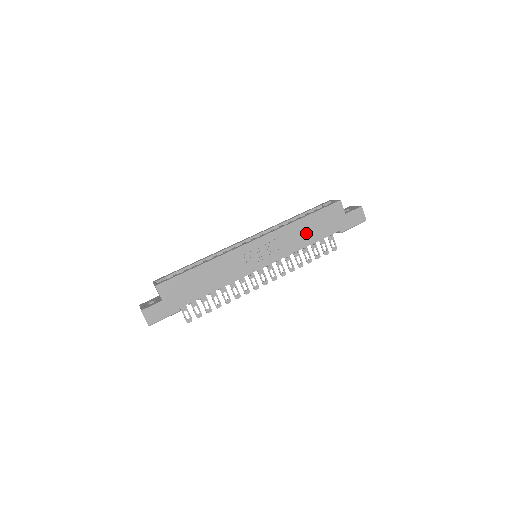
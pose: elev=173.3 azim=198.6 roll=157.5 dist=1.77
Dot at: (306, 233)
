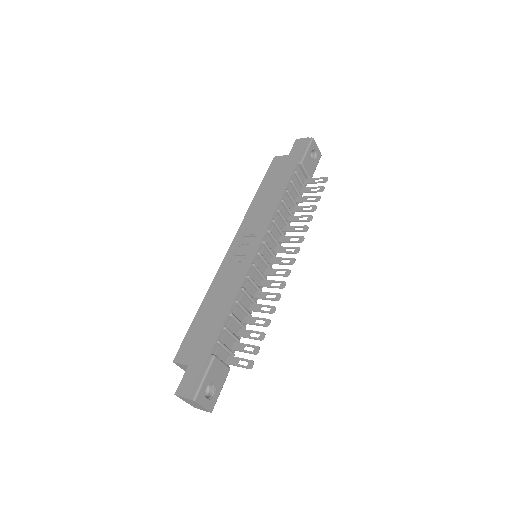
Dot at: (270, 195)
